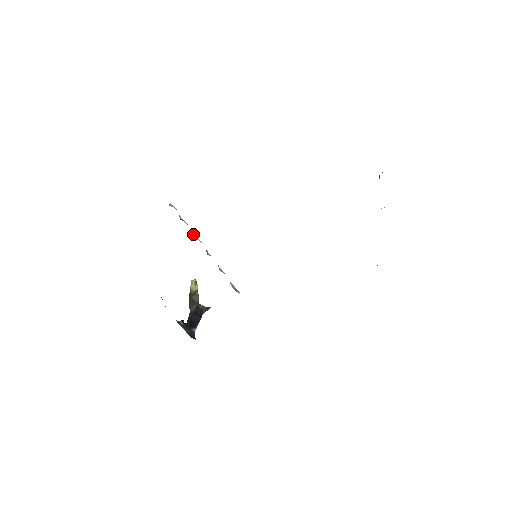
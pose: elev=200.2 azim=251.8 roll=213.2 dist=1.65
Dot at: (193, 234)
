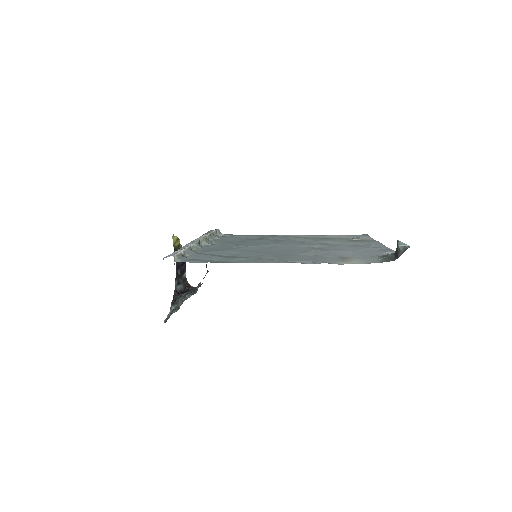
Dot at: (190, 247)
